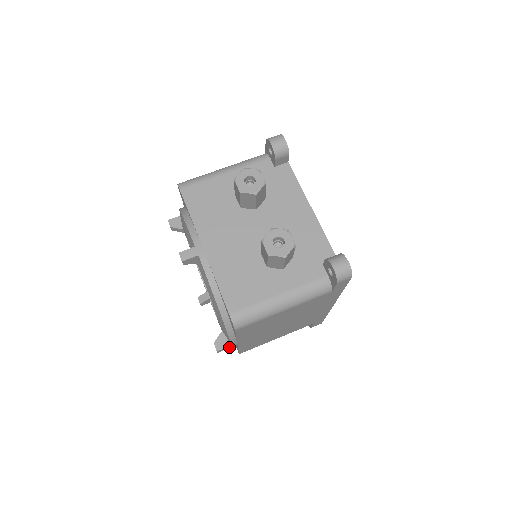
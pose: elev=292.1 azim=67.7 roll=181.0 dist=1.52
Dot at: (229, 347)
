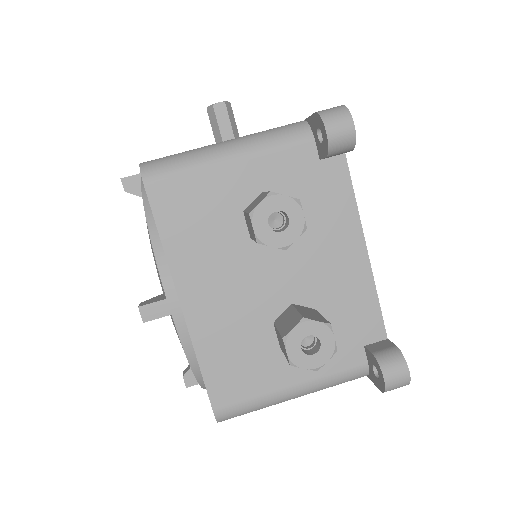
Dot at: occluded
